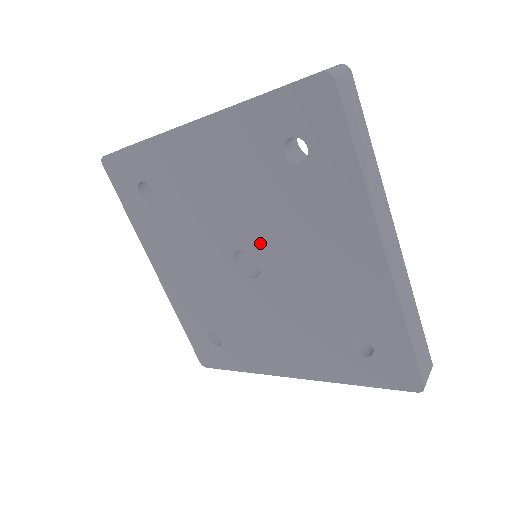
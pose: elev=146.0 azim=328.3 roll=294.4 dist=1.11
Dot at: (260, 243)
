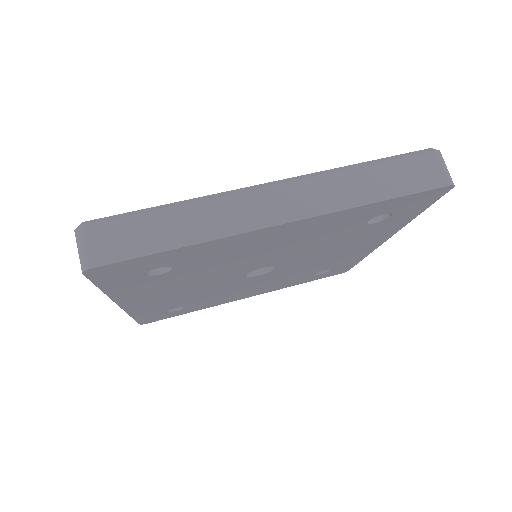
Dot at: (243, 271)
